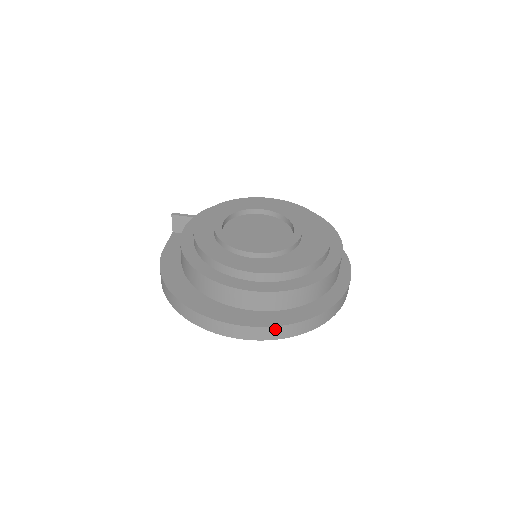
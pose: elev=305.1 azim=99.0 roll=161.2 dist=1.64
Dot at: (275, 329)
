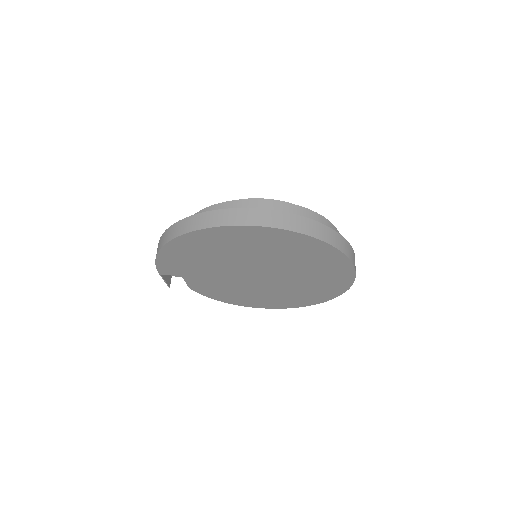
Dot at: (281, 215)
